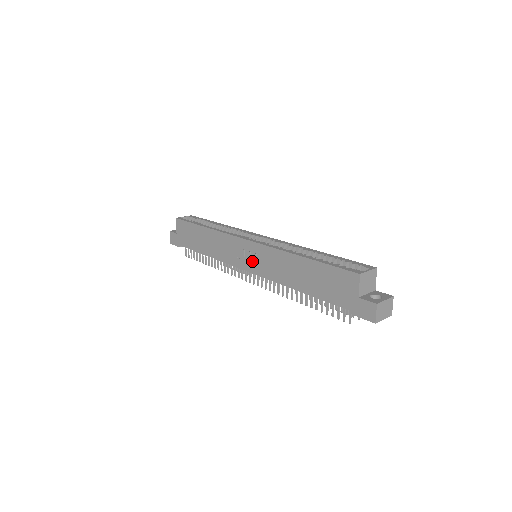
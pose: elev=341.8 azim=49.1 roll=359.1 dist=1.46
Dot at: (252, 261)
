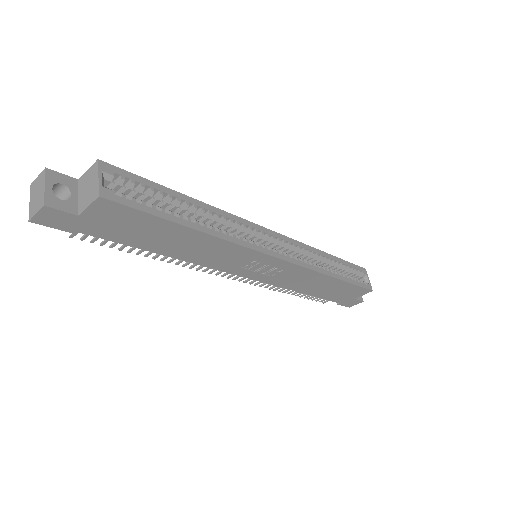
Dot at: (263, 272)
